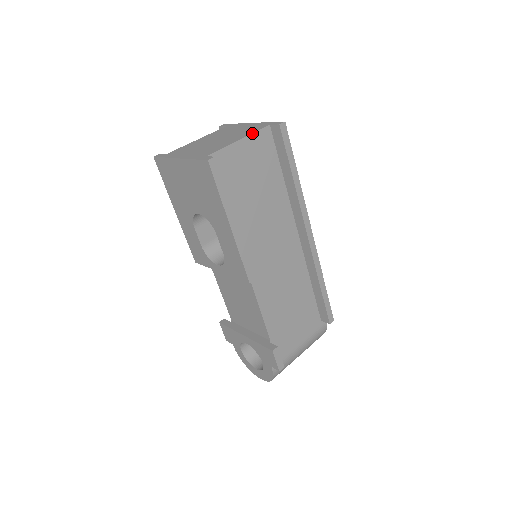
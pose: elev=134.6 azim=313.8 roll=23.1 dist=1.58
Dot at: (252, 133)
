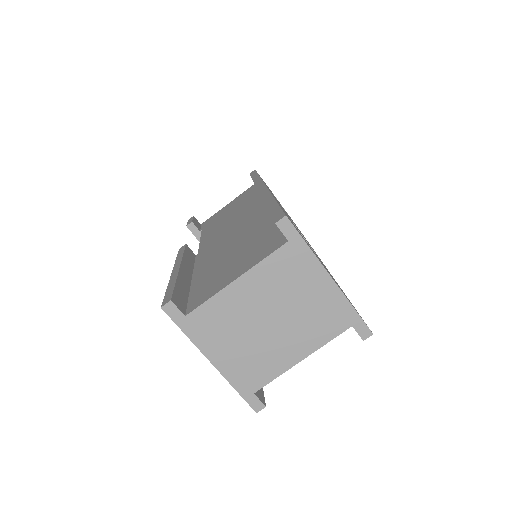
Dot at: occluded
